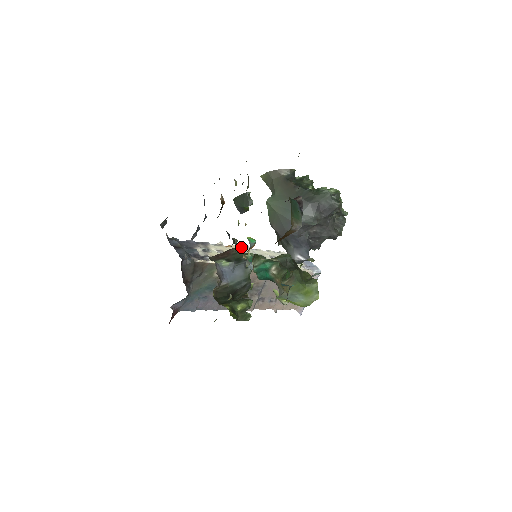
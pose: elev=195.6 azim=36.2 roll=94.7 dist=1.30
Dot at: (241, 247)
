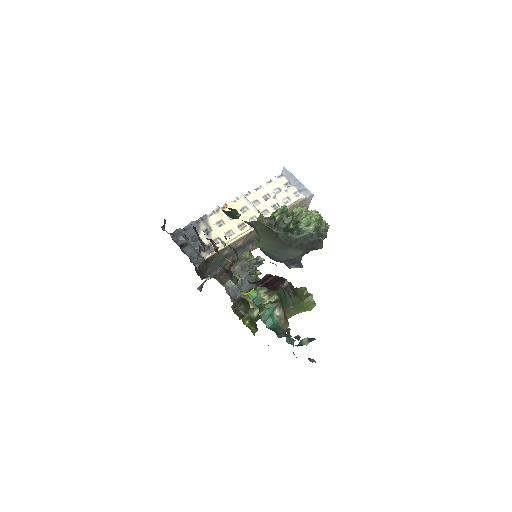
Dot at: (236, 199)
